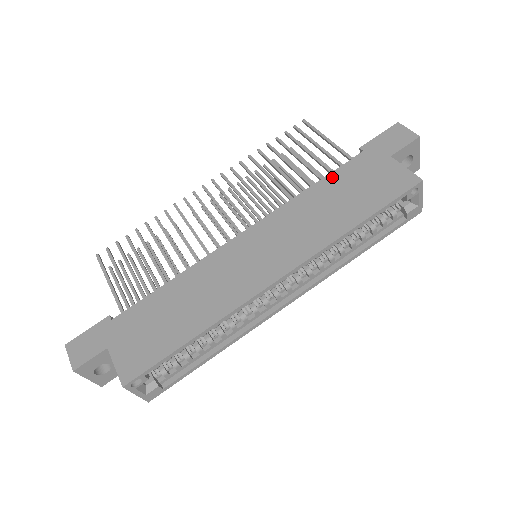
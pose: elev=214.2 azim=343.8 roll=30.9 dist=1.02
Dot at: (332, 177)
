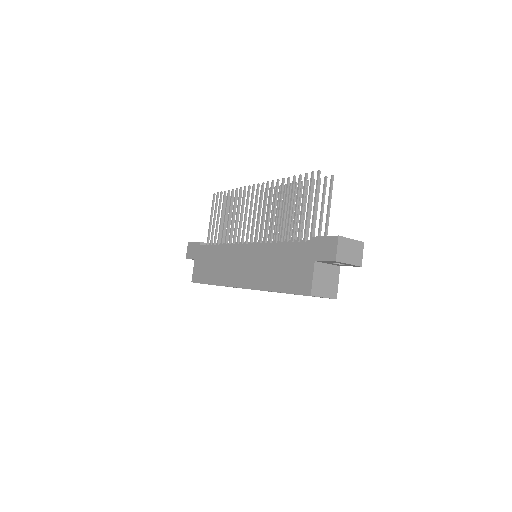
Dot at: (288, 246)
